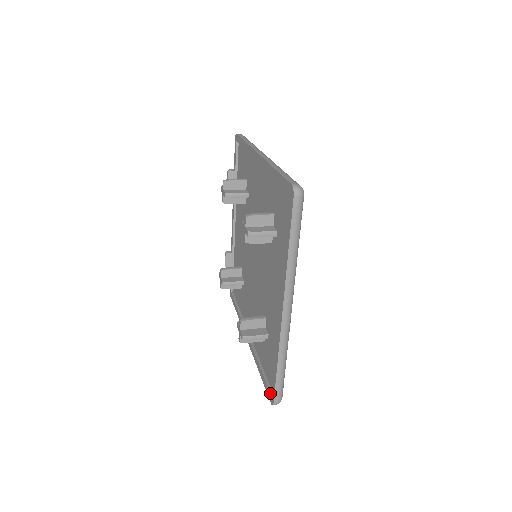
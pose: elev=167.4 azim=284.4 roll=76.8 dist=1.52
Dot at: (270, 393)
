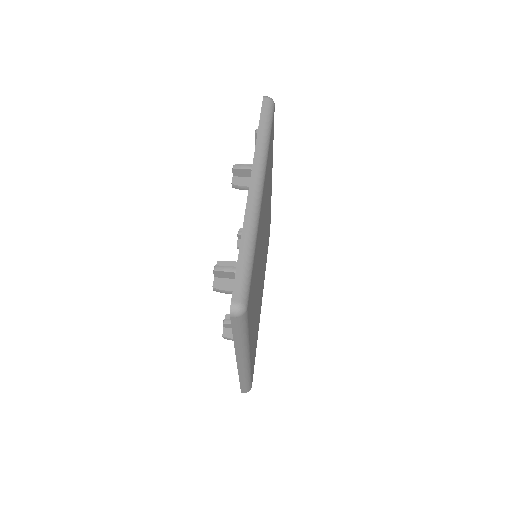
Dot at: occluded
